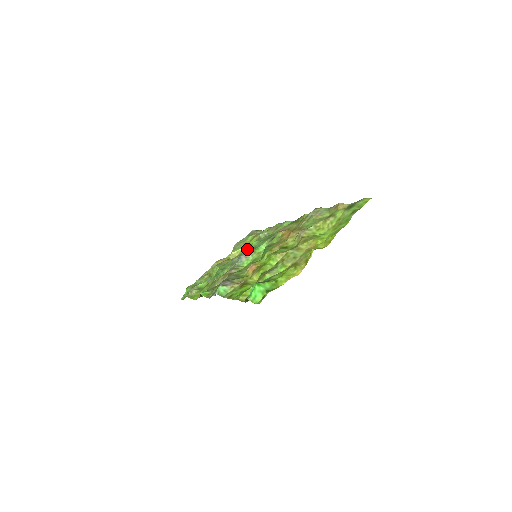
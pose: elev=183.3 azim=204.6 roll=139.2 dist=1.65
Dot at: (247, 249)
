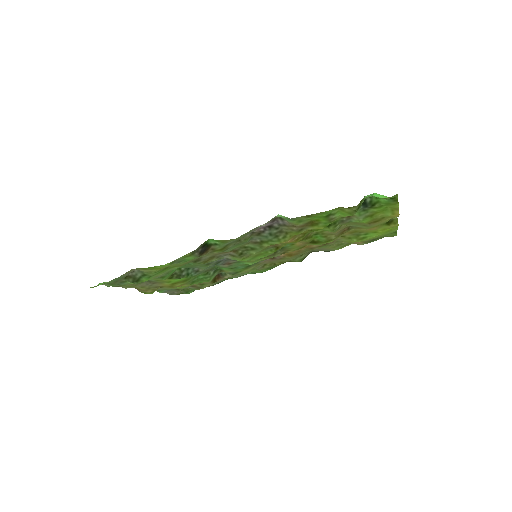
Dot at: (218, 265)
